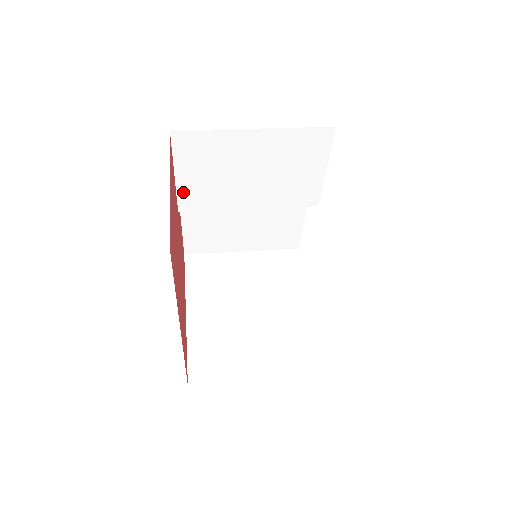
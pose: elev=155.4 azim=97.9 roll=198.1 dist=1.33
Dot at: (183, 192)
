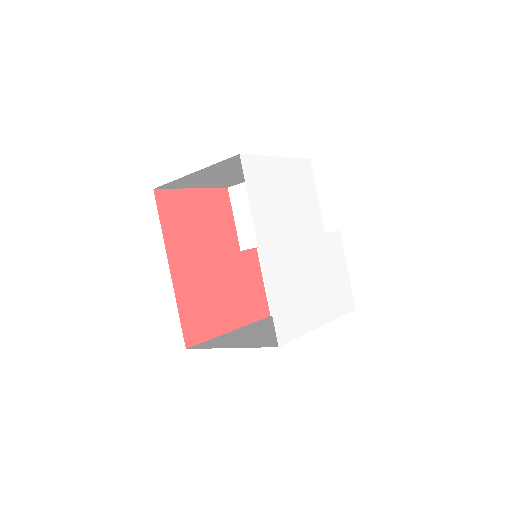
Dot at: (240, 233)
